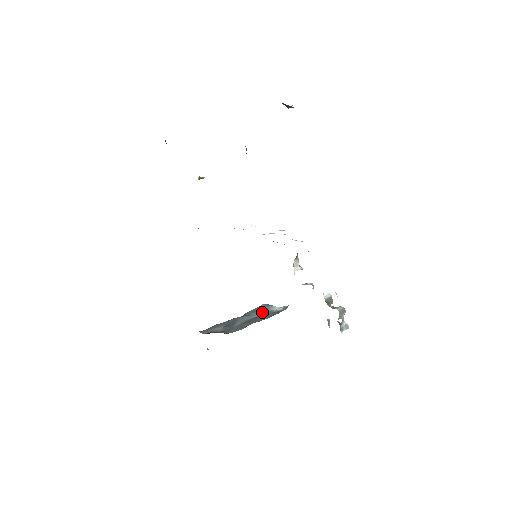
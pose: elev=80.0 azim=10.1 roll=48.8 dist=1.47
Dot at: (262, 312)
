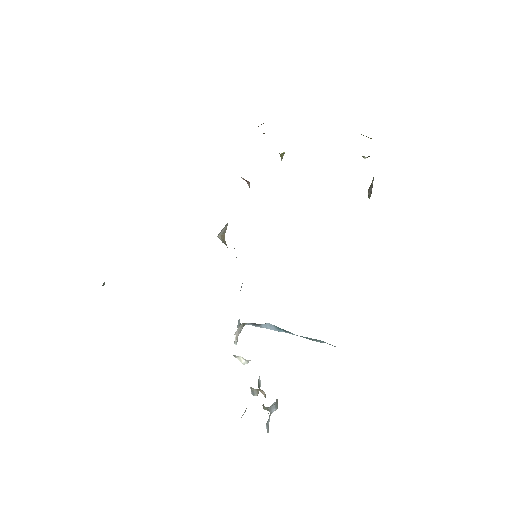
Dot at: occluded
